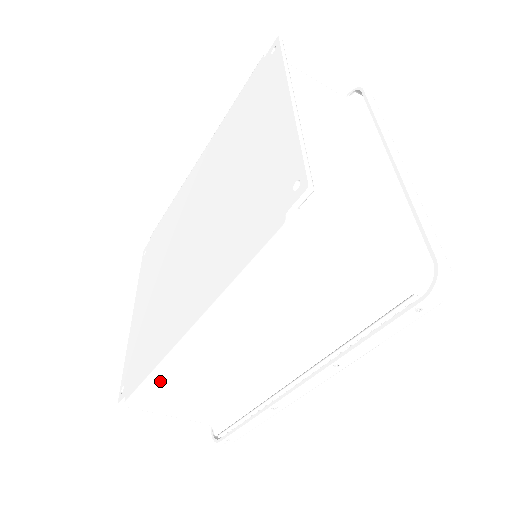
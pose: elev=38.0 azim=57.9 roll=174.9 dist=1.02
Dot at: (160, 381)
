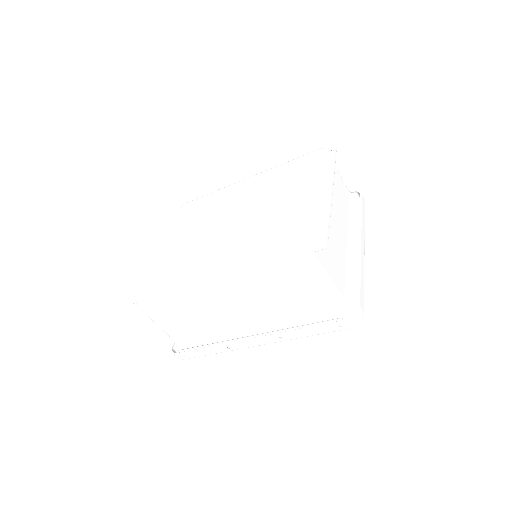
Dot at: (175, 301)
